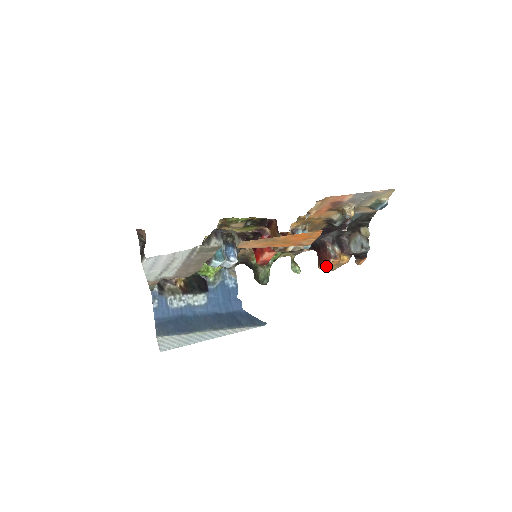
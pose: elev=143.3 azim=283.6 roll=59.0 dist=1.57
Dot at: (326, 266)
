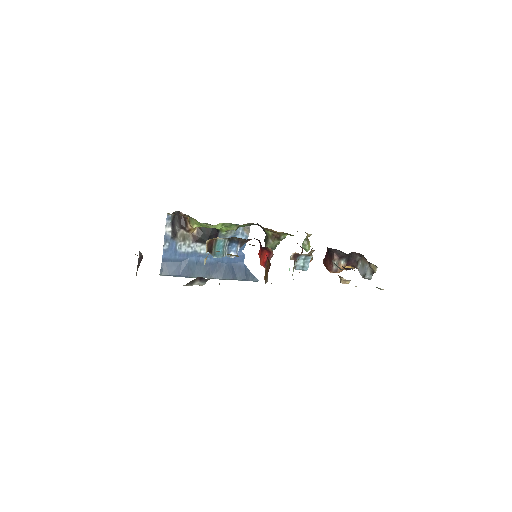
Dot at: occluded
